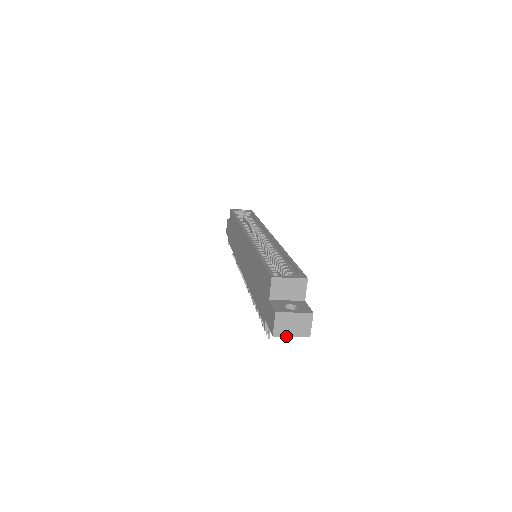
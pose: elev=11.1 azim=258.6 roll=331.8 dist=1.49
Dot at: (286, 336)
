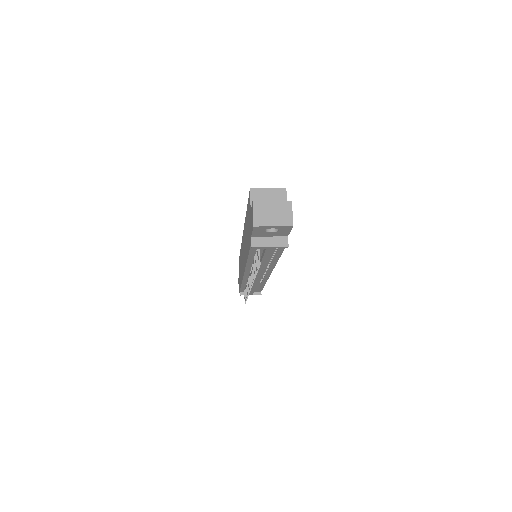
Dot at: (268, 226)
